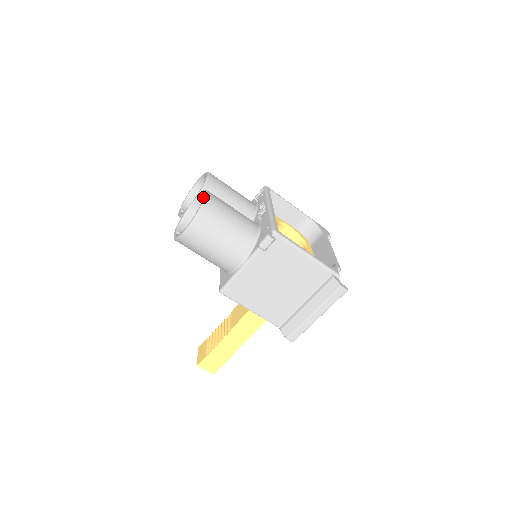
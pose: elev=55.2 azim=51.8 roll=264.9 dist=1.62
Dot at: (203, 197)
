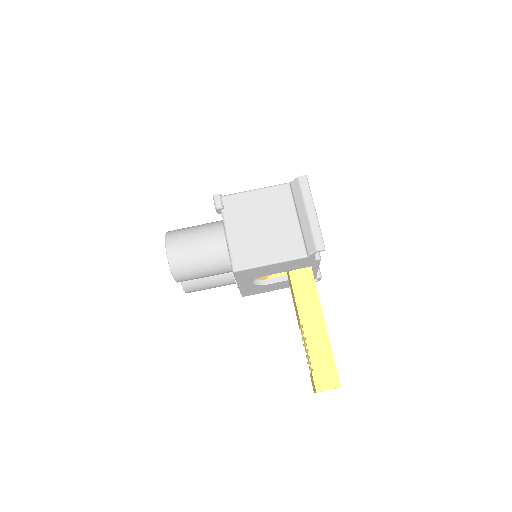
Dot at: occluded
